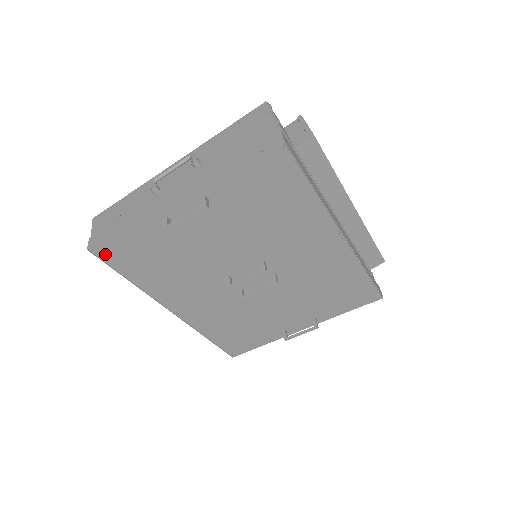
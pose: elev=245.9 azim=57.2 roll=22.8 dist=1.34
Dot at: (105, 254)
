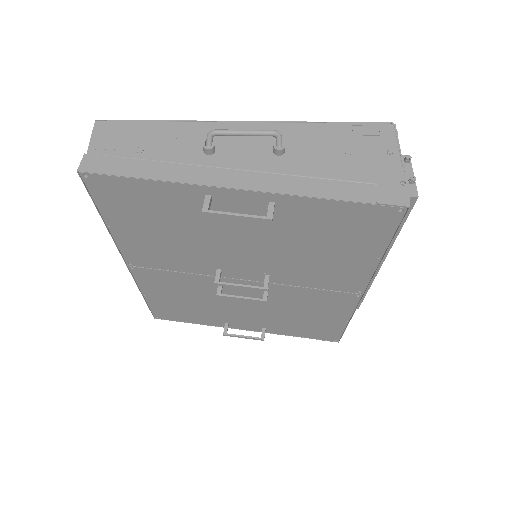
Dot at: (97, 186)
